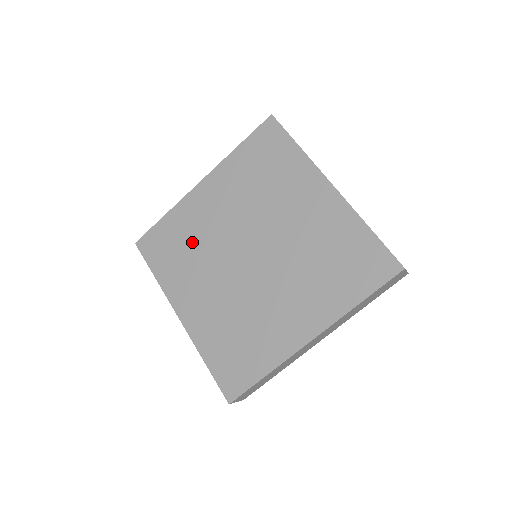
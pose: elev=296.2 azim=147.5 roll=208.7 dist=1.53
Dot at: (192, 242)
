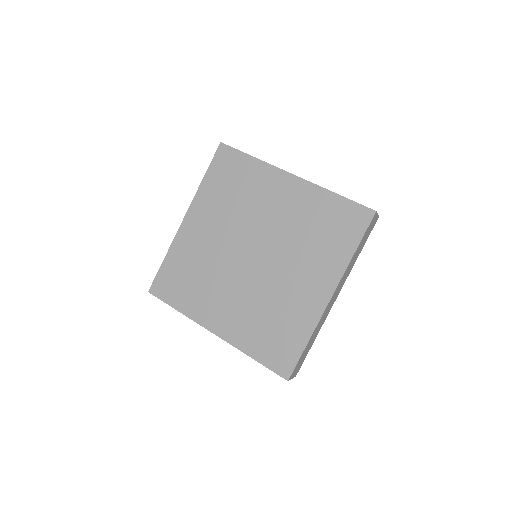
Dot at: (198, 268)
